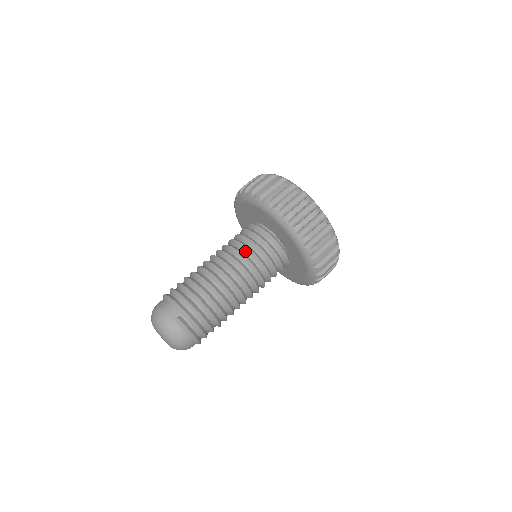
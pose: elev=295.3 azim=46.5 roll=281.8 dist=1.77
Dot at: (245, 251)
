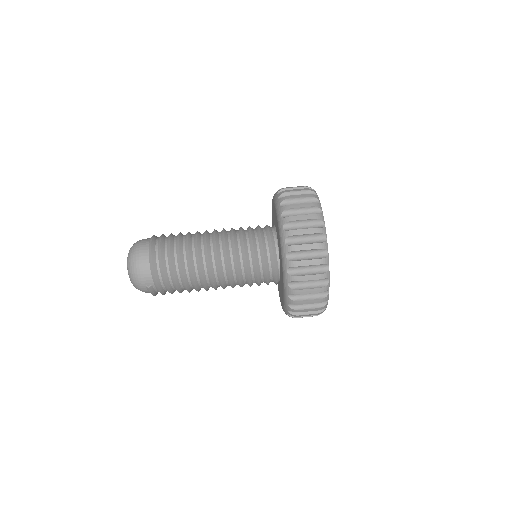
Dot at: (244, 271)
